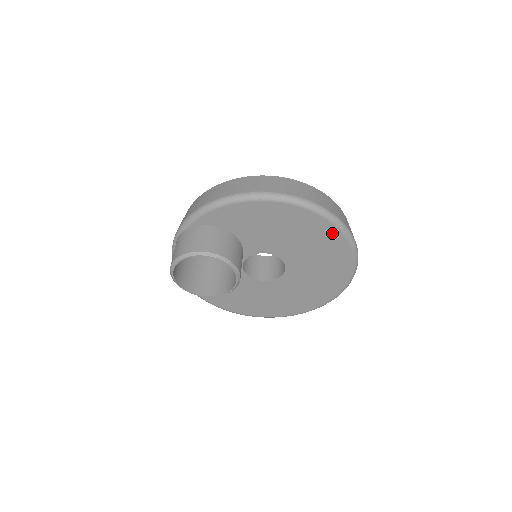
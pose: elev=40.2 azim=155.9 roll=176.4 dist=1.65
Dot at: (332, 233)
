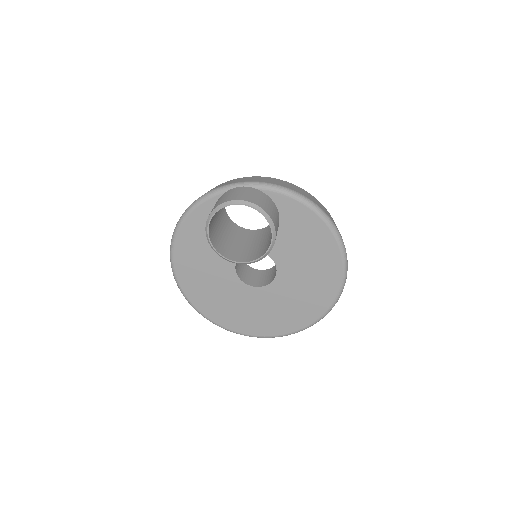
Dot at: (330, 293)
